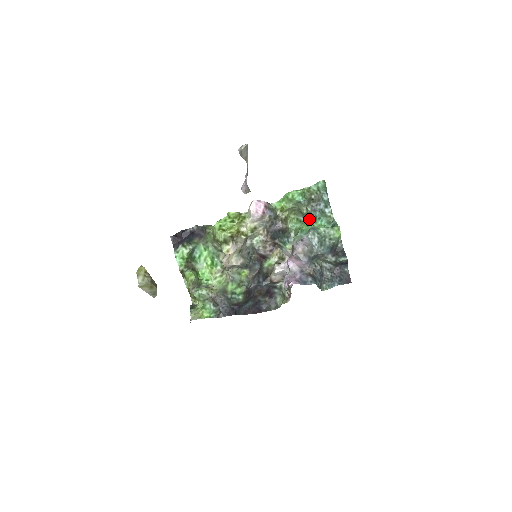
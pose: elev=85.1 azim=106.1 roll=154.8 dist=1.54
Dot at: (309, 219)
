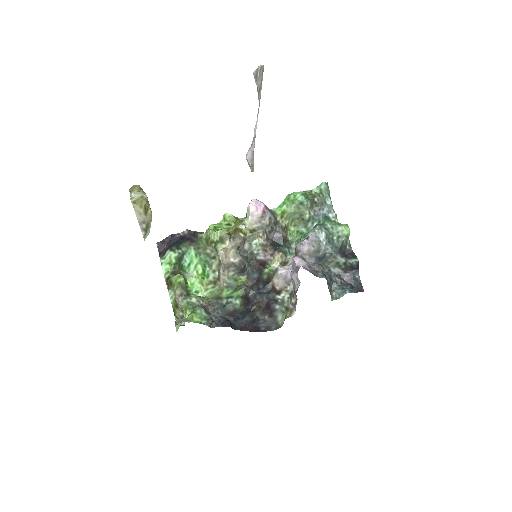
Dot at: (311, 227)
